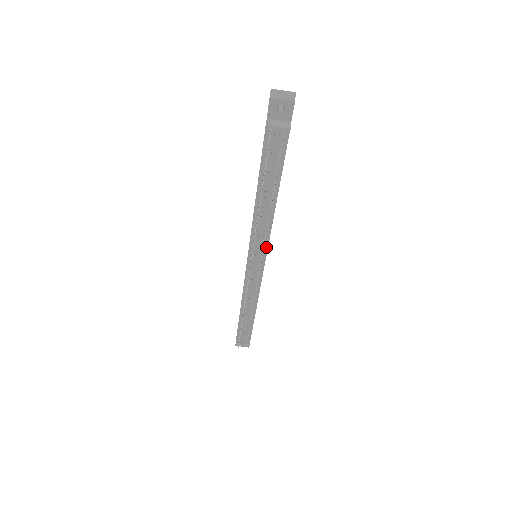
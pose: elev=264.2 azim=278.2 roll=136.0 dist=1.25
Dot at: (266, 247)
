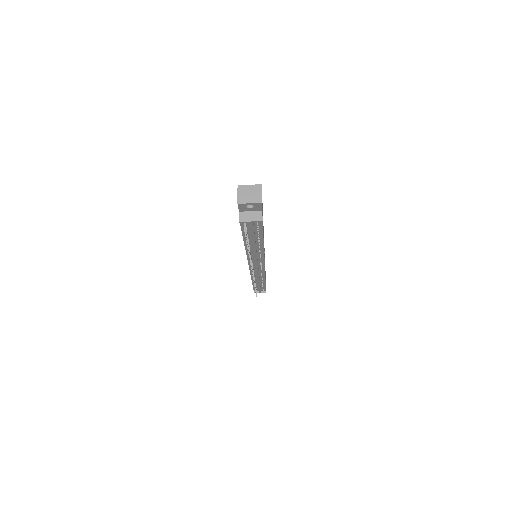
Dot at: (263, 260)
